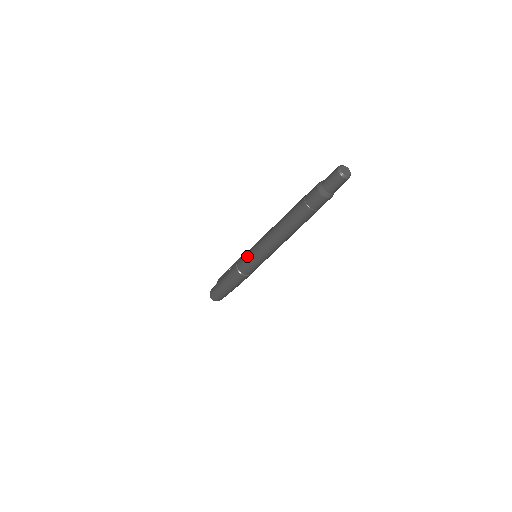
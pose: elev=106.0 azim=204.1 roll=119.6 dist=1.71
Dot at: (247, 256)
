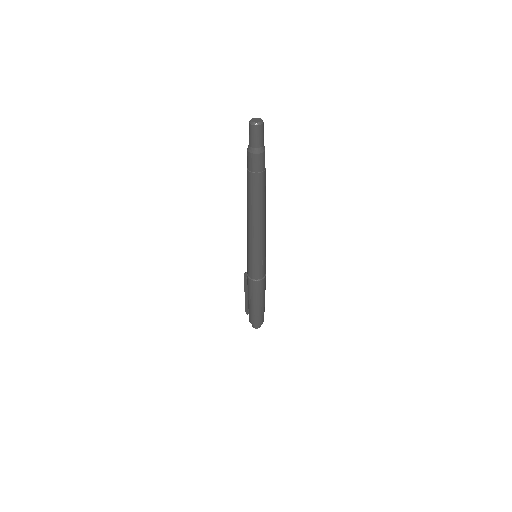
Dot at: (251, 262)
